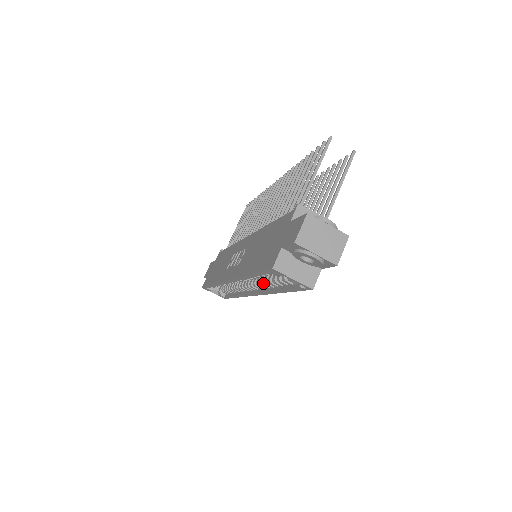
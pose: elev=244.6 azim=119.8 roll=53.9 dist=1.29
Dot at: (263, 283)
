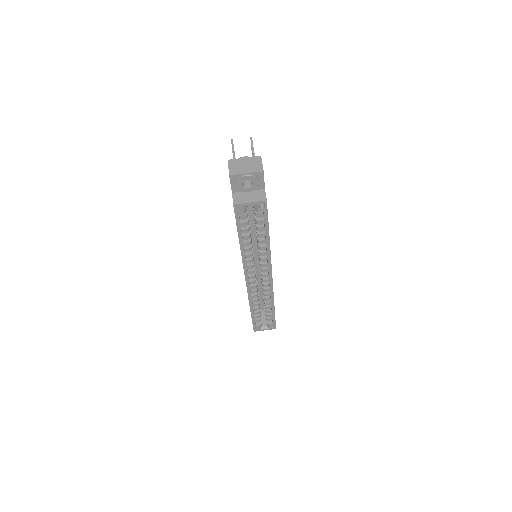
Dot at: (260, 252)
